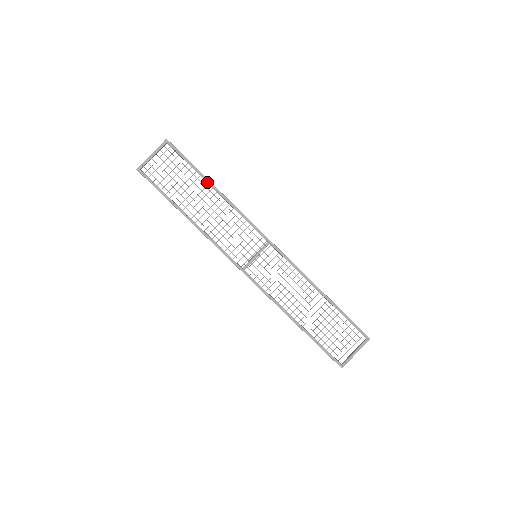
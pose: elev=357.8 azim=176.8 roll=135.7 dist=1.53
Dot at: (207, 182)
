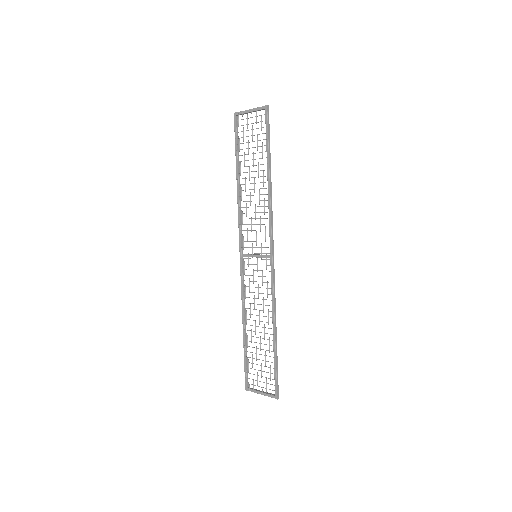
Dot at: (267, 167)
